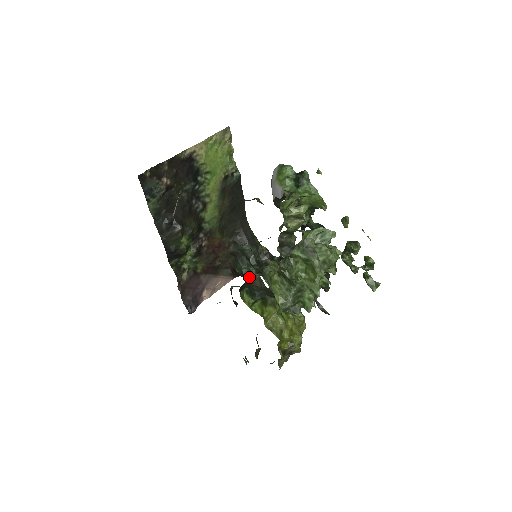
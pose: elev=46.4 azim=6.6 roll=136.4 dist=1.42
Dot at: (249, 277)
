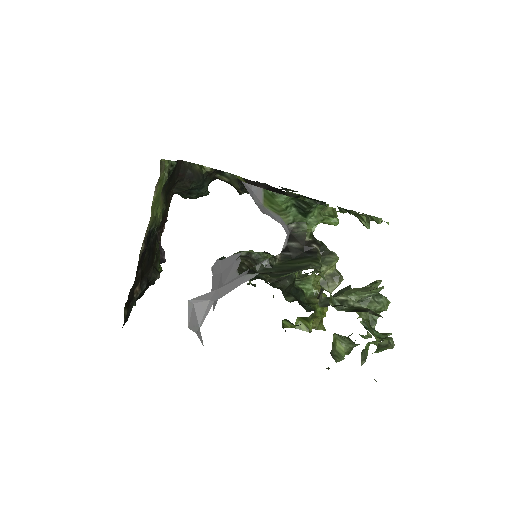
Dot at: (200, 196)
